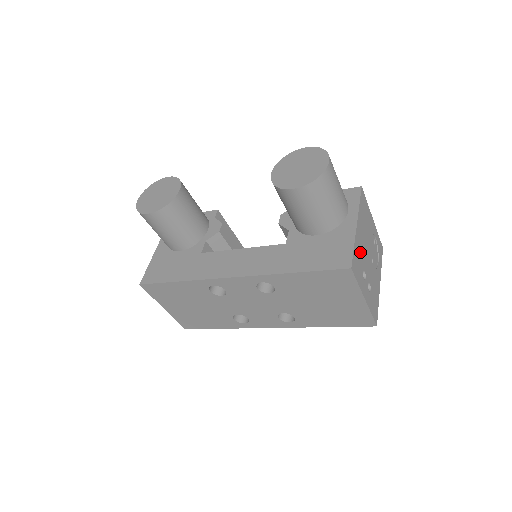
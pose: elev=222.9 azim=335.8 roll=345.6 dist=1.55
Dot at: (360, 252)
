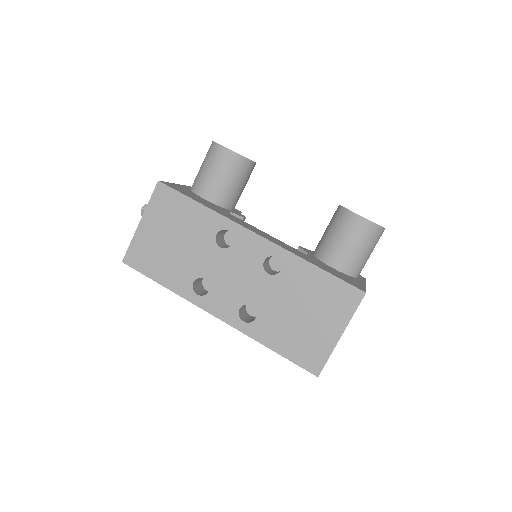
Dot at: occluded
